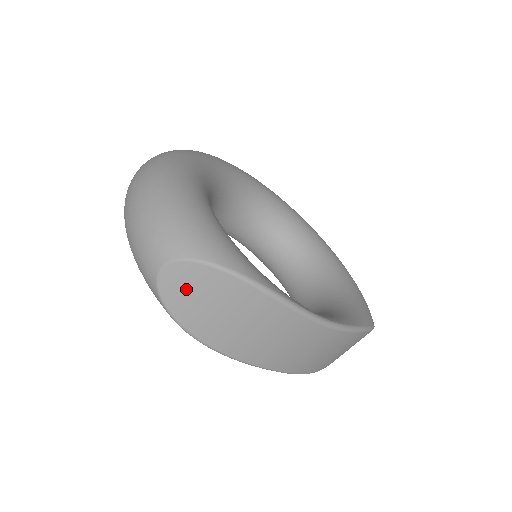
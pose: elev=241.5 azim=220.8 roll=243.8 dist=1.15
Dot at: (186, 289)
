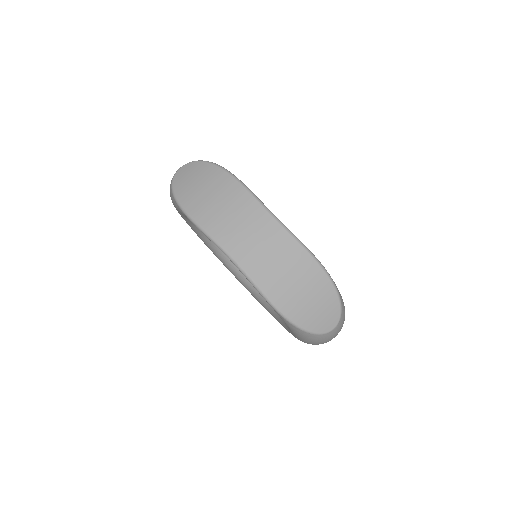
Dot at: (187, 176)
